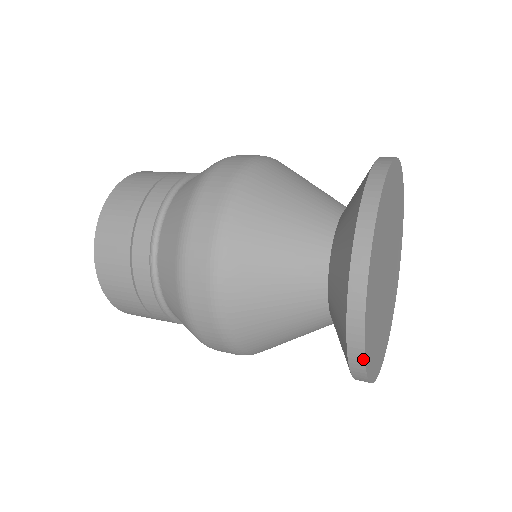
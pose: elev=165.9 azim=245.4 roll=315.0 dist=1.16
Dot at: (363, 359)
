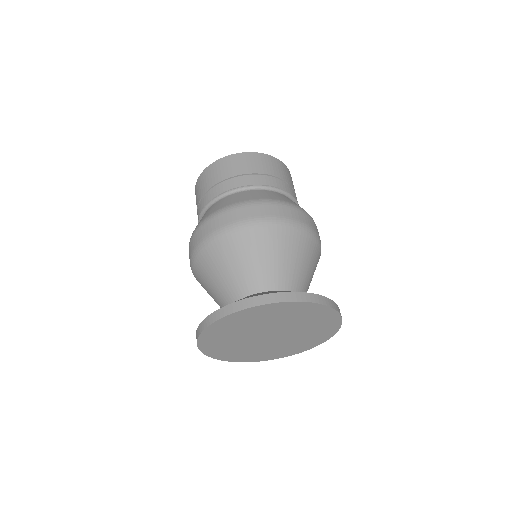
Dot at: (198, 346)
